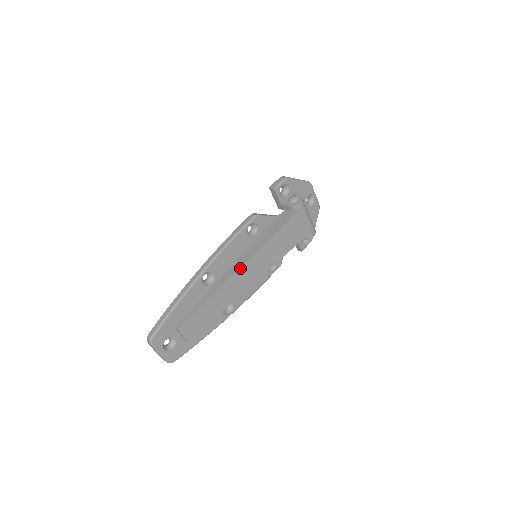
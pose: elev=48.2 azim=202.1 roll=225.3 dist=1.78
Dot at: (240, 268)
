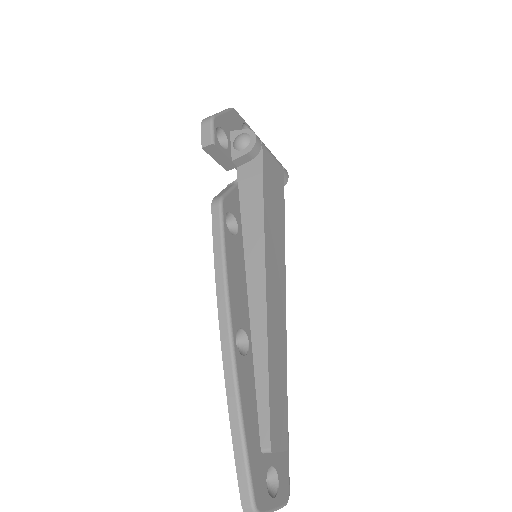
Dot at: (266, 289)
